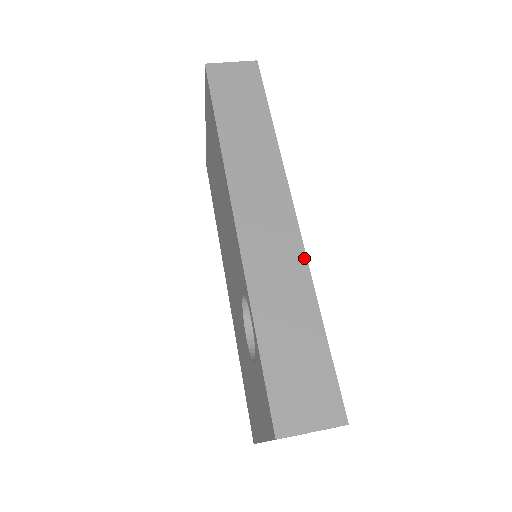
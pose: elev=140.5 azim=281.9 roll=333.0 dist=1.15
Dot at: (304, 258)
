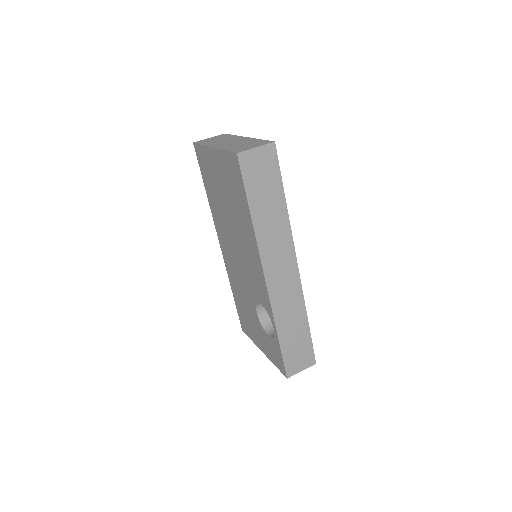
Dot at: (302, 293)
